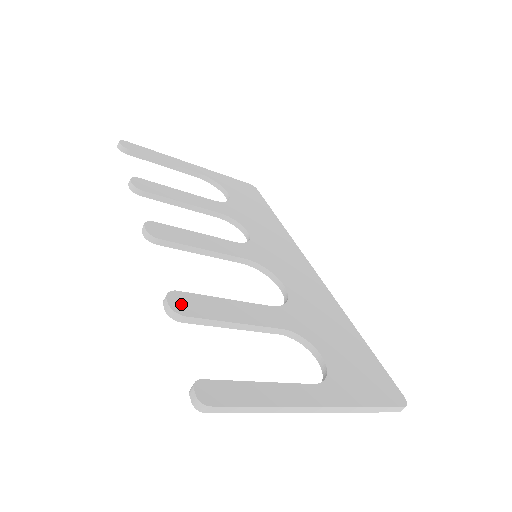
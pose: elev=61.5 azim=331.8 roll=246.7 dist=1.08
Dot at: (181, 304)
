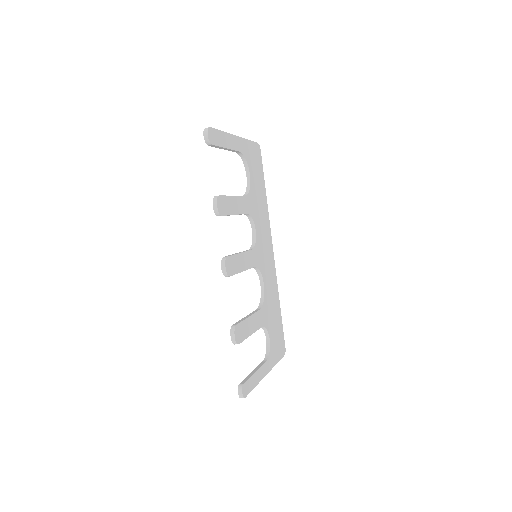
Dot at: (238, 335)
